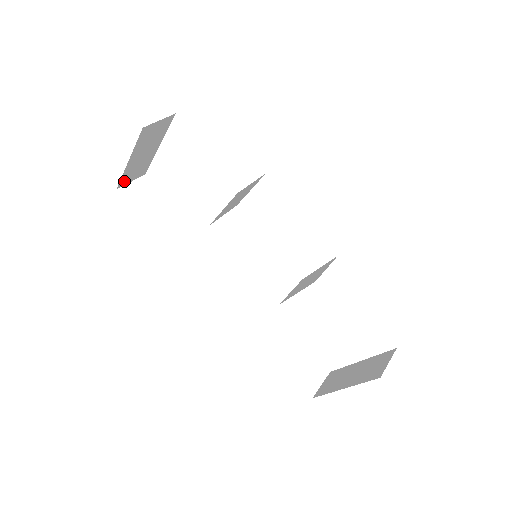
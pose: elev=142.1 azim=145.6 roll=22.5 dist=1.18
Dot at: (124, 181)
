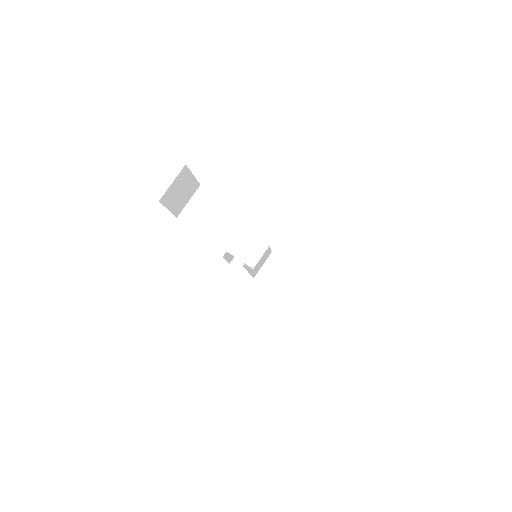
Dot at: occluded
